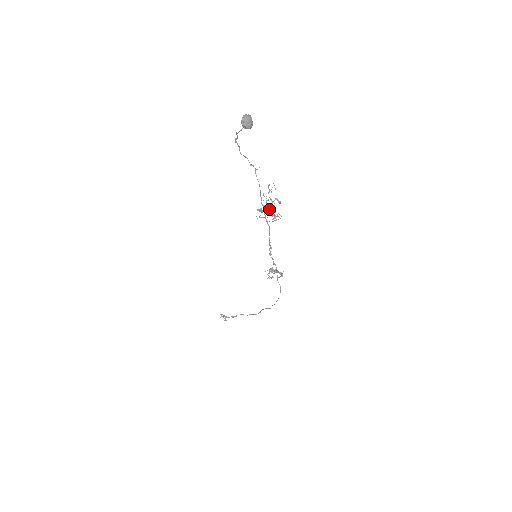
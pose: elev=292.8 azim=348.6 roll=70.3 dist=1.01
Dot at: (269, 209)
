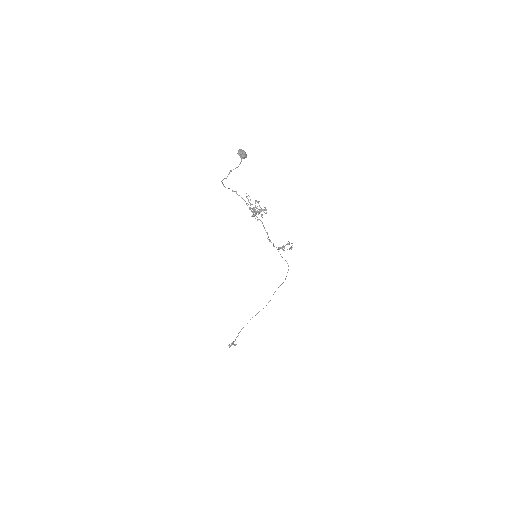
Dot at: (259, 209)
